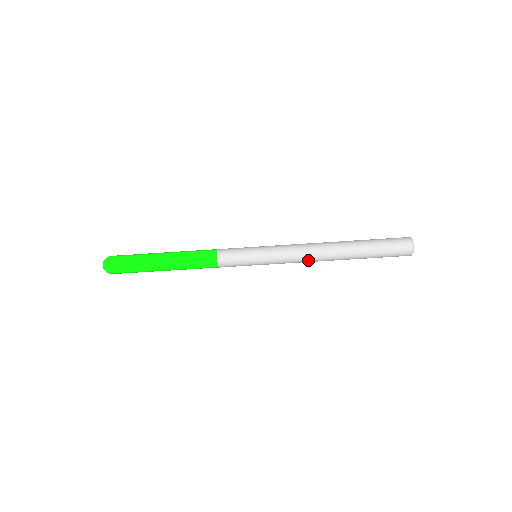
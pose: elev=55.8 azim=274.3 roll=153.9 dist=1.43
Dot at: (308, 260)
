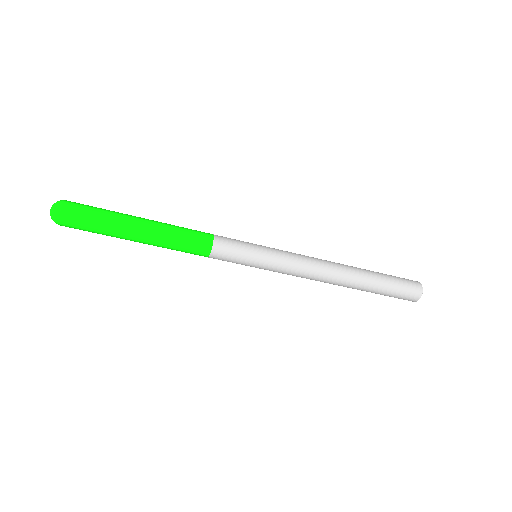
Dot at: (312, 279)
